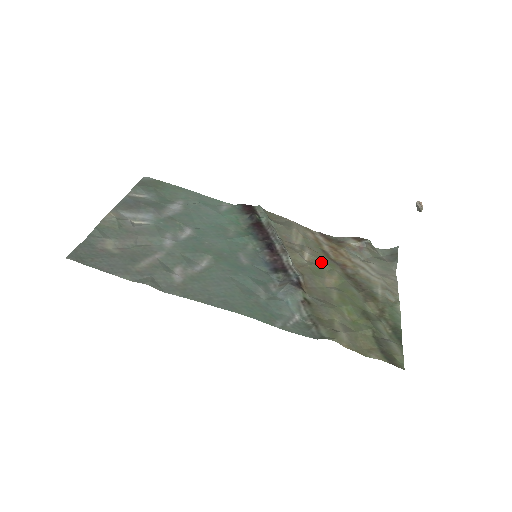
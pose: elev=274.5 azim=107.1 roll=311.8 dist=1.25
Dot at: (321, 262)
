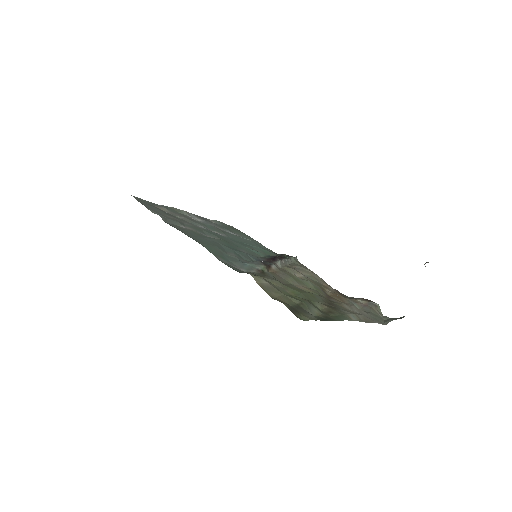
Dot at: (309, 283)
